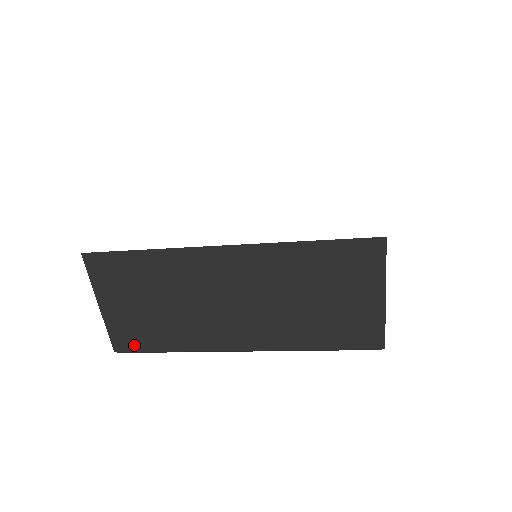
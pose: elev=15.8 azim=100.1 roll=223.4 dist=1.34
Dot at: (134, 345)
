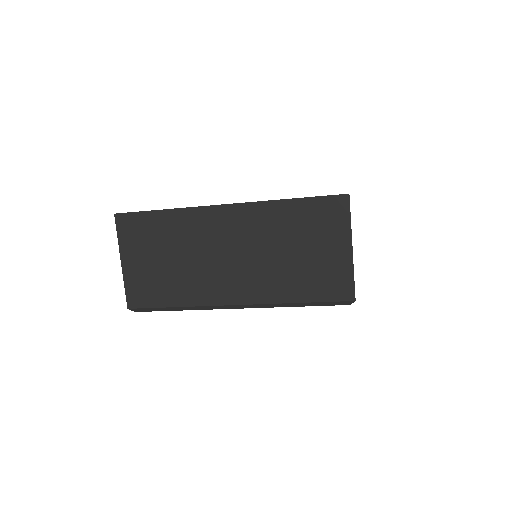
Dot at: (145, 301)
